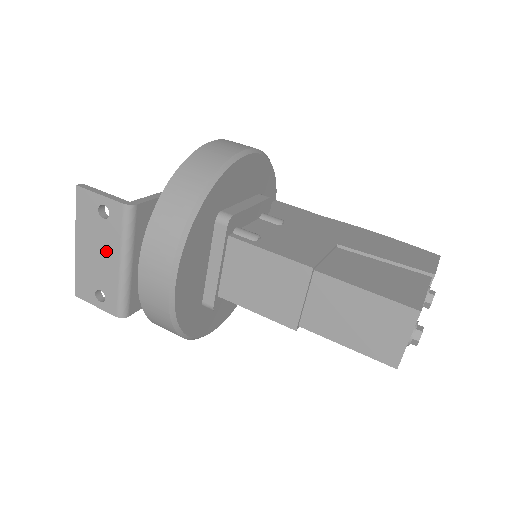
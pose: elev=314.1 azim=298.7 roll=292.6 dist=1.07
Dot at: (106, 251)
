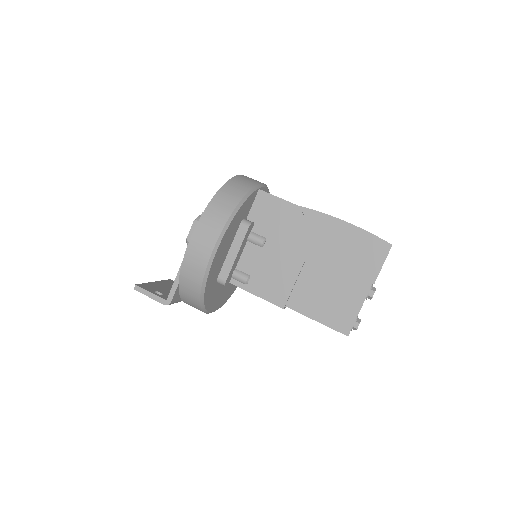
Dot at: occluded
